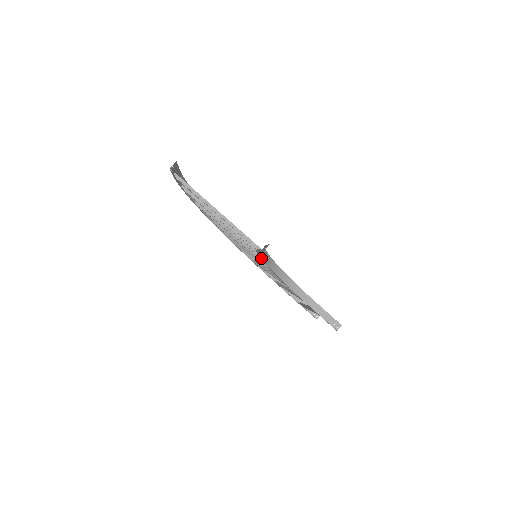
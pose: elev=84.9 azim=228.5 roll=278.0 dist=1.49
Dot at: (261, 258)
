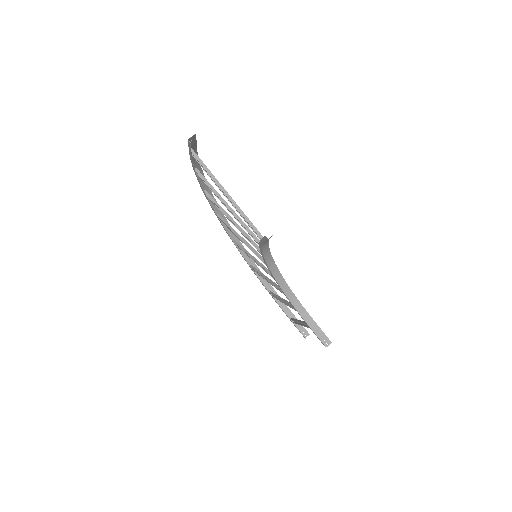
Dot at: (262, 254)
